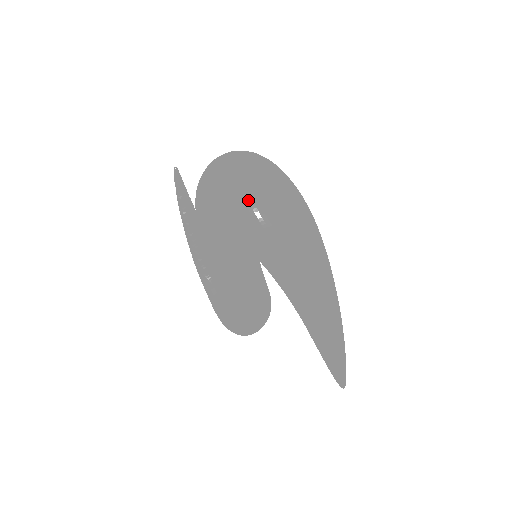
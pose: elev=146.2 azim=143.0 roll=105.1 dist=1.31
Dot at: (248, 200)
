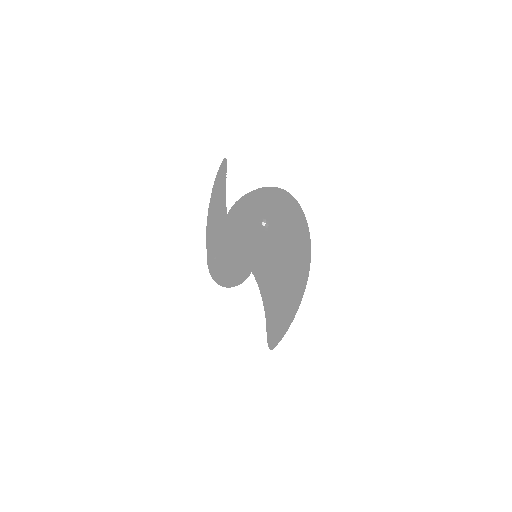
Dot at: (269, 253)
